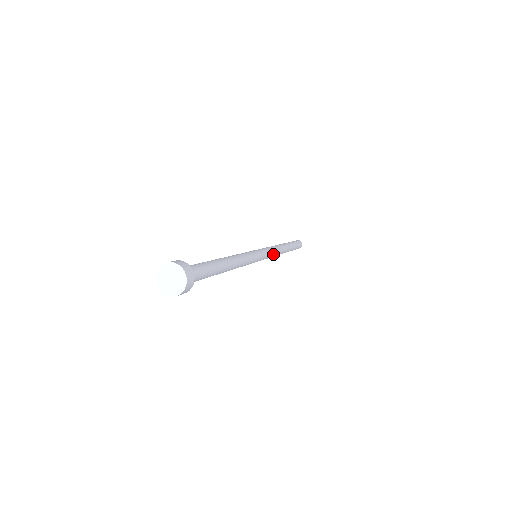
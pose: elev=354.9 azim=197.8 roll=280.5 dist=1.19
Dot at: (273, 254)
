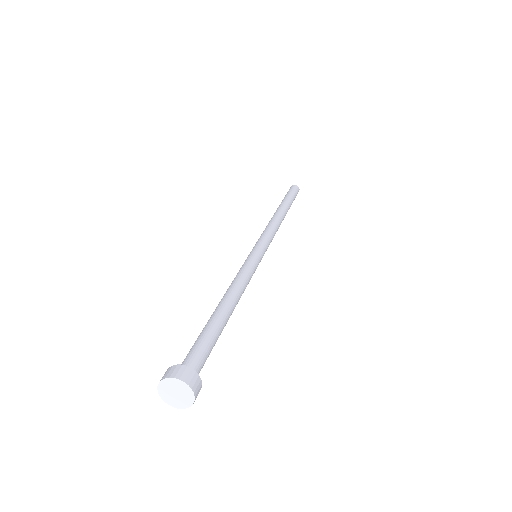
Dot at: occluded
